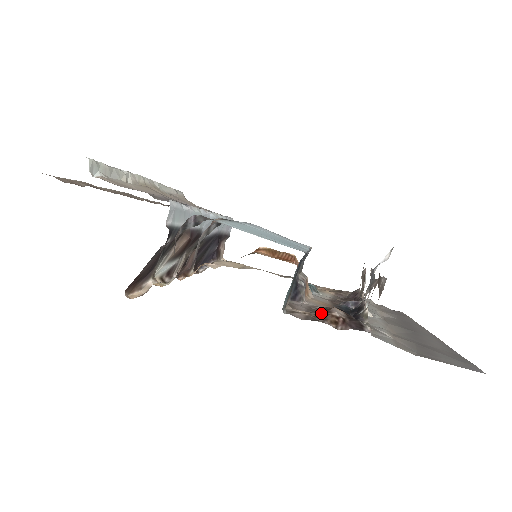
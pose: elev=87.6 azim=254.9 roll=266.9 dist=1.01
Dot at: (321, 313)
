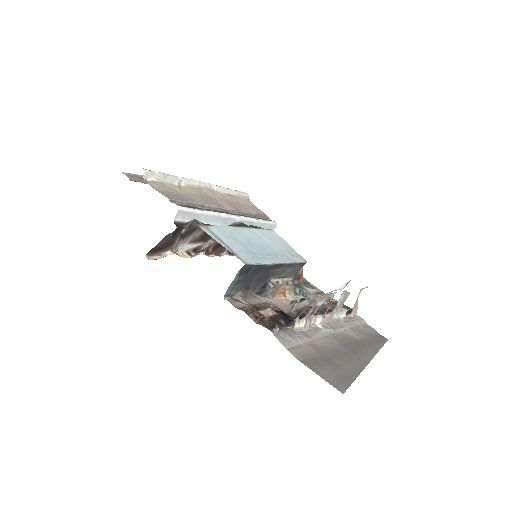
Dot at: occluded
